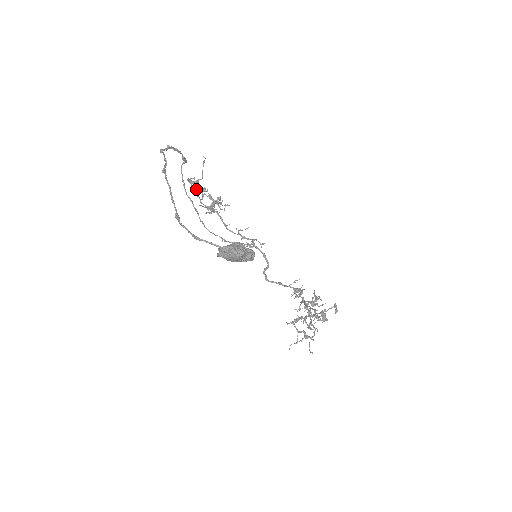
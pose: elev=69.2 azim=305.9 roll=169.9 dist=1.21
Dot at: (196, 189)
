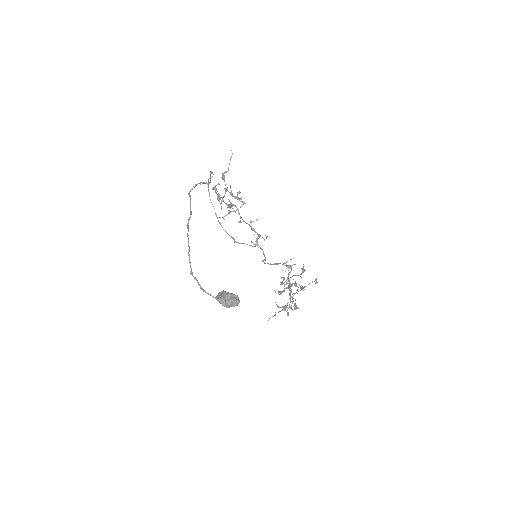
Dot at: (218, 200)
